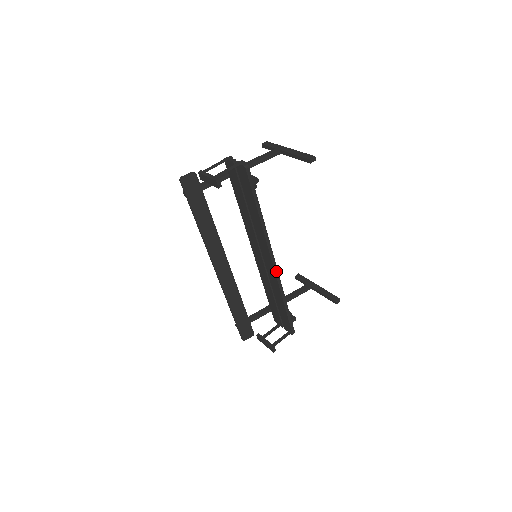
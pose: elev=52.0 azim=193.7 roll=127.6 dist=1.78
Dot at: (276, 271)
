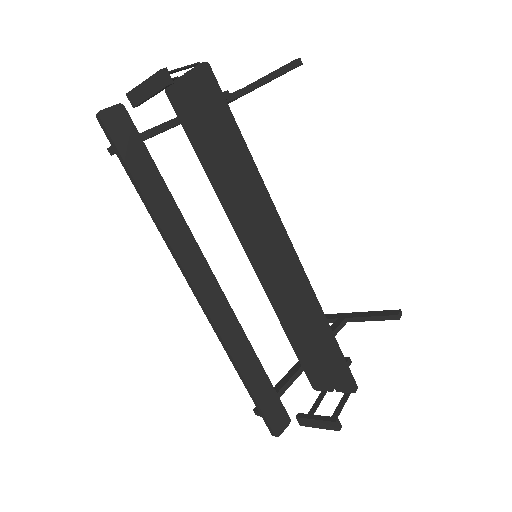
Dot at: (298, 263)
